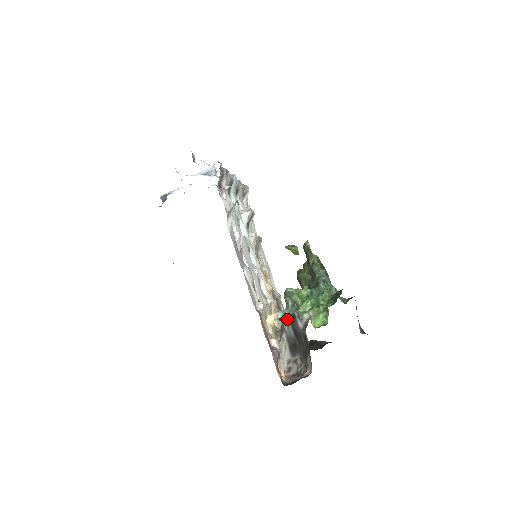
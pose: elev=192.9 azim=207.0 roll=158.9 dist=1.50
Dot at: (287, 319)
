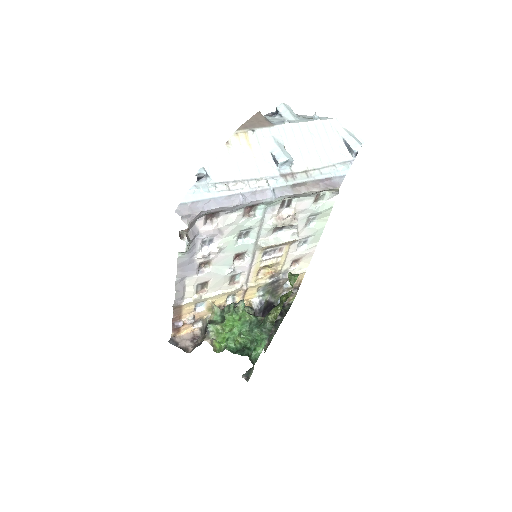
Dot at: (209, 318)
